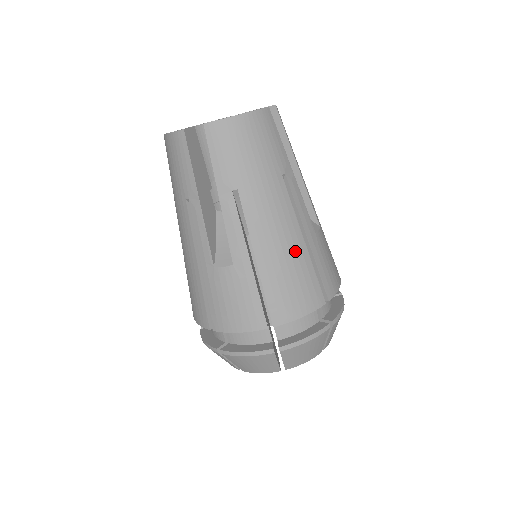
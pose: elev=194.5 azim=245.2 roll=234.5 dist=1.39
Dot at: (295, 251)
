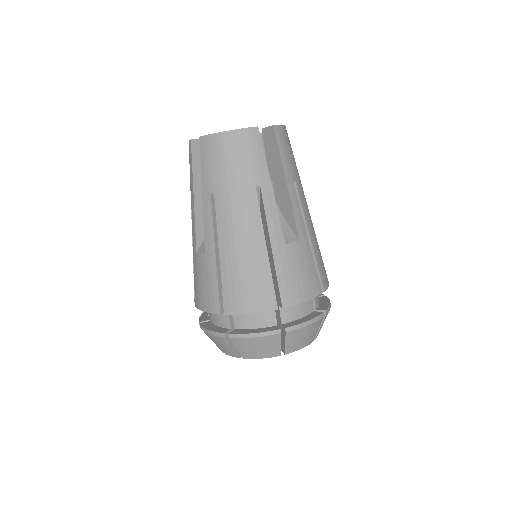
Dot at: (254, 254)
